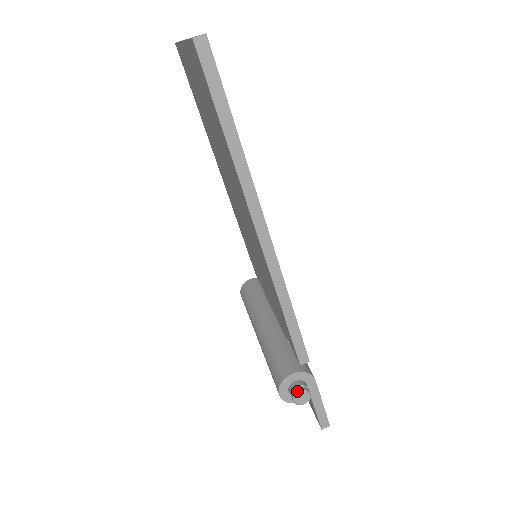
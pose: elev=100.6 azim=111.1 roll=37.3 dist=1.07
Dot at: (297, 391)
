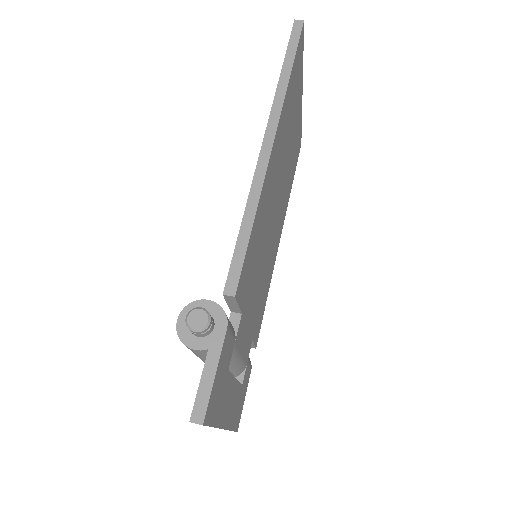
Dot at: (199, 307)
